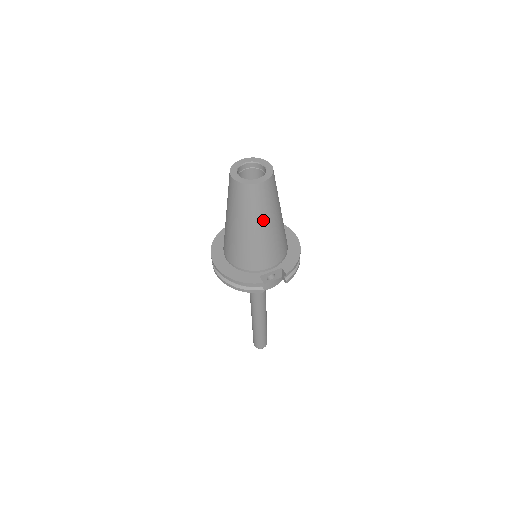
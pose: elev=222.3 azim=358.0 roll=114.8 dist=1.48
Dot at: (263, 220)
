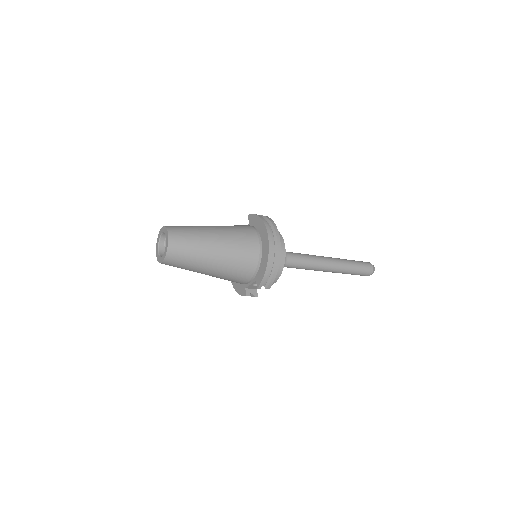
Dot at: (198, 270)
